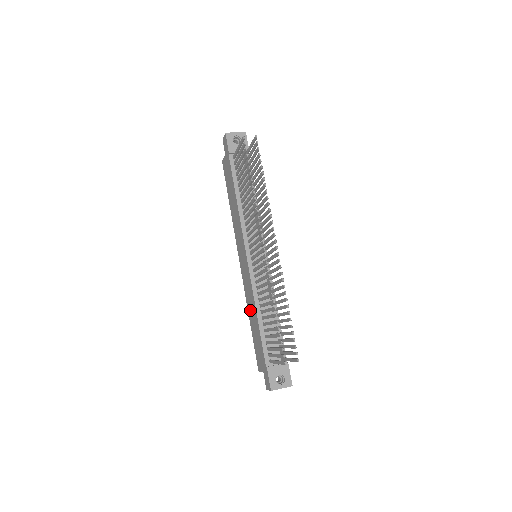
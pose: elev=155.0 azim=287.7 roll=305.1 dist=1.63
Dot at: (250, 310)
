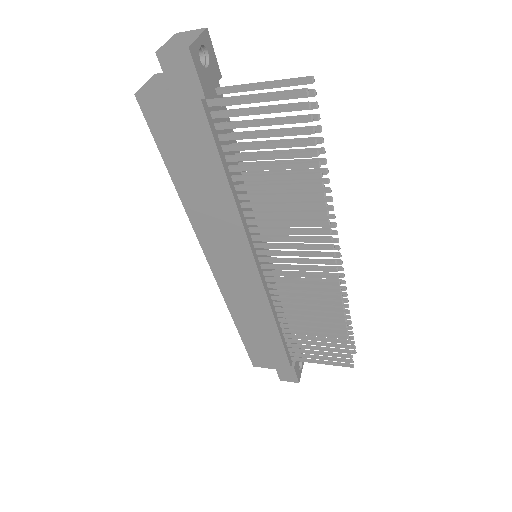
Dot at: (246, 320)
